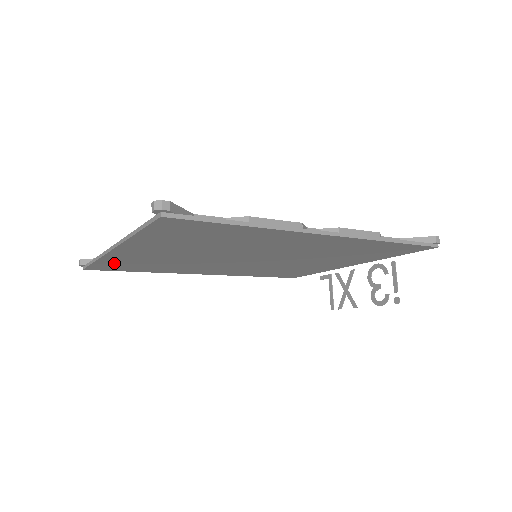
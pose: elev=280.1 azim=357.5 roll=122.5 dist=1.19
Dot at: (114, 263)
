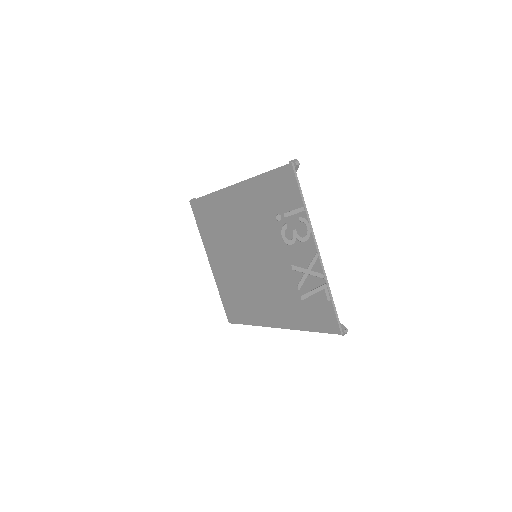
Dot at: (226, 298)
